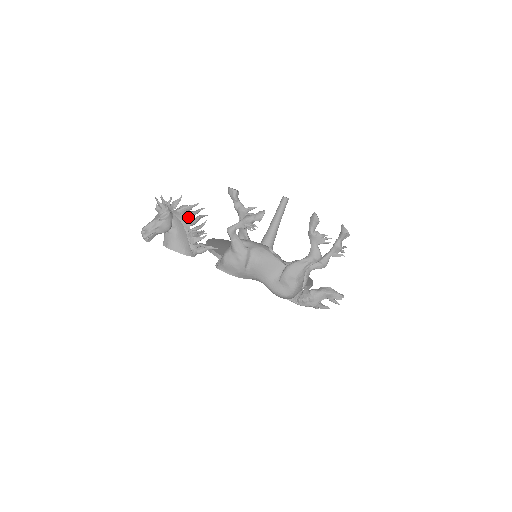
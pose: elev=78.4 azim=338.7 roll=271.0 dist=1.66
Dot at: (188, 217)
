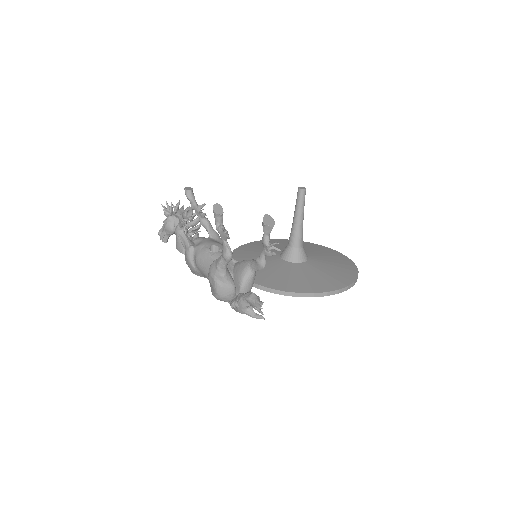
Dot at: occluded
